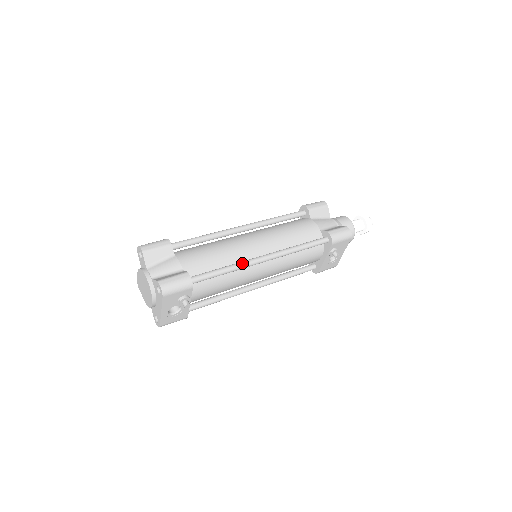
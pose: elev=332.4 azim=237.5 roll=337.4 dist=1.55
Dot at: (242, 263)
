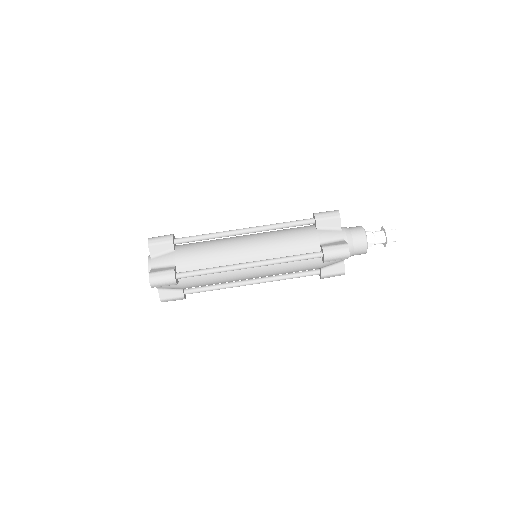
Dot at: occluded
